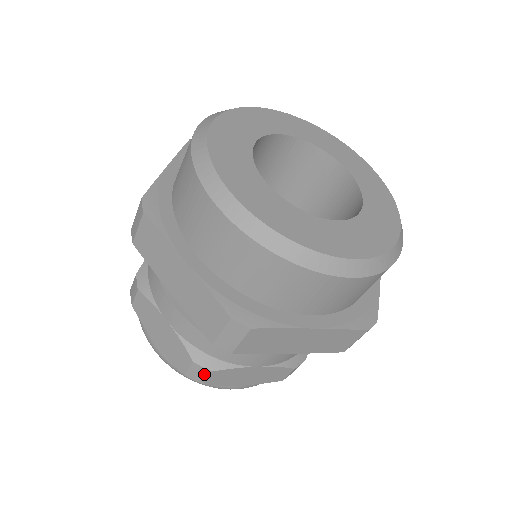
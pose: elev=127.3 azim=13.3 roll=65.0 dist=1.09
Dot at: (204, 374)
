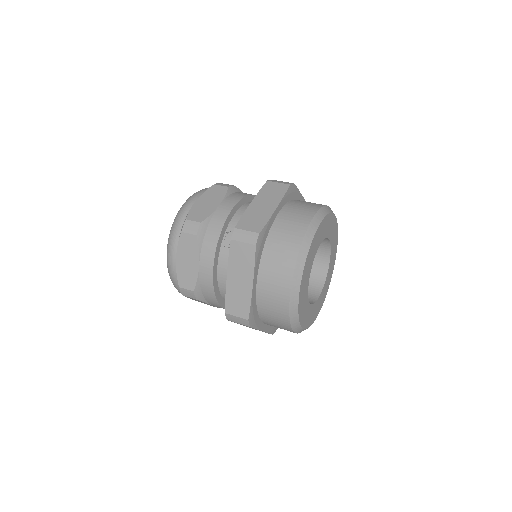
Dot at: (190, 296)
